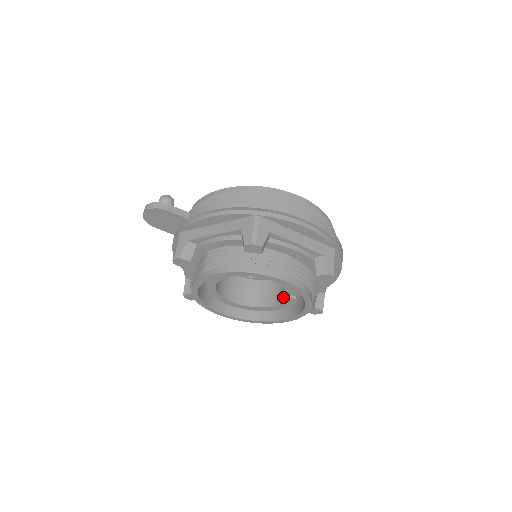
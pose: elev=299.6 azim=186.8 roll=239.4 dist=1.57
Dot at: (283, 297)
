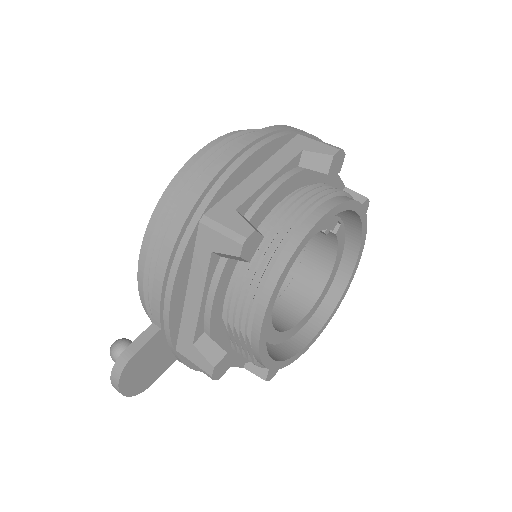
Dot at: (328, 243)
